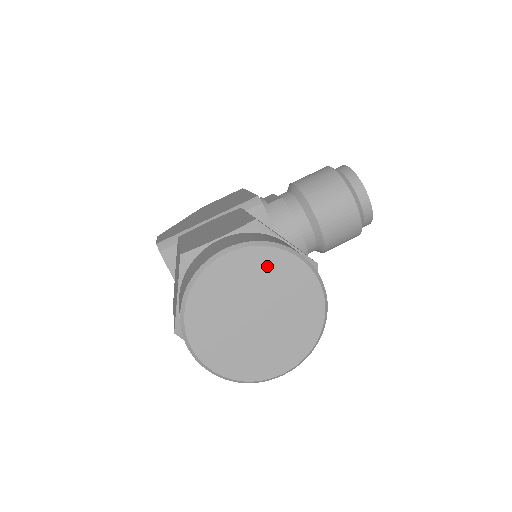
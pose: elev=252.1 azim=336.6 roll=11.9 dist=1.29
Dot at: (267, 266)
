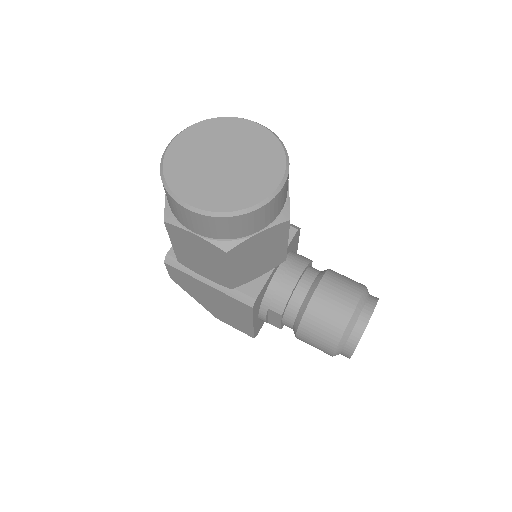
Dot at: (265, 146)
